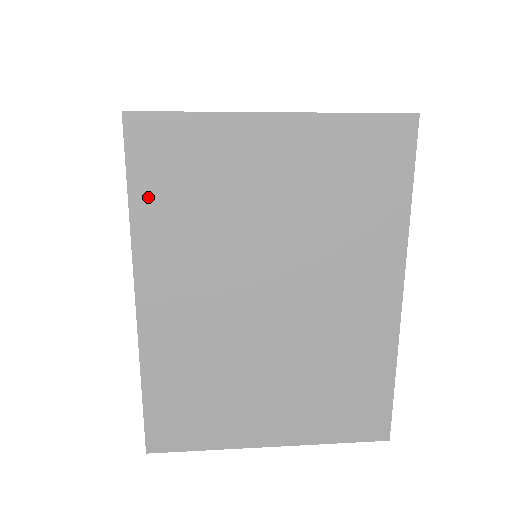
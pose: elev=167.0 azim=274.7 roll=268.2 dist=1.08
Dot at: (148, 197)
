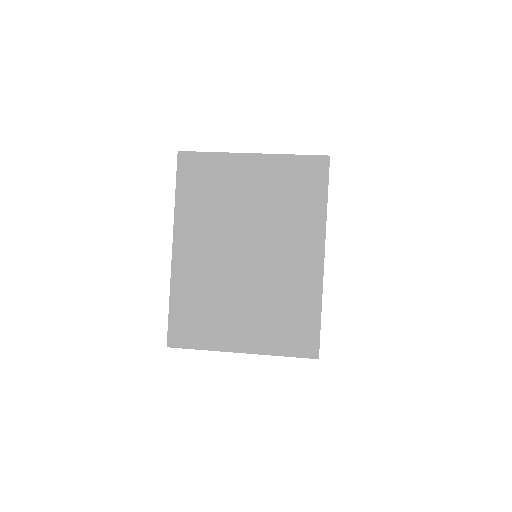
Dot at: (185, 193)
